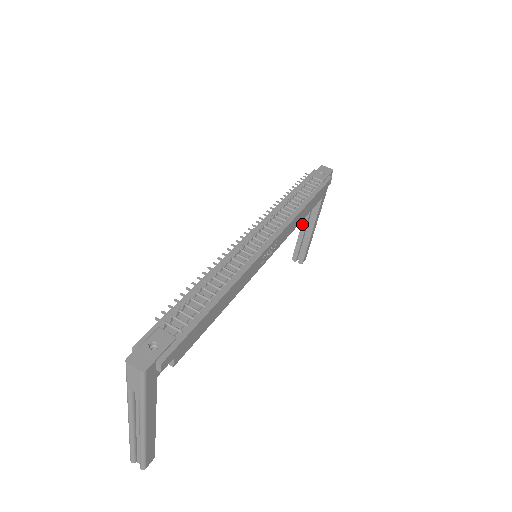
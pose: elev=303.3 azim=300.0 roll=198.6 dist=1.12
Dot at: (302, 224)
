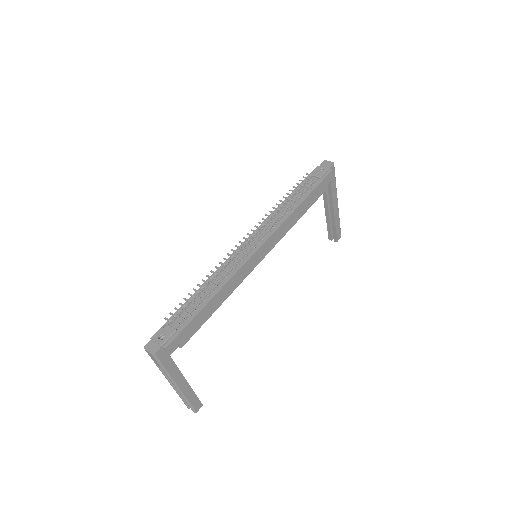
Dot at: (325, 210)
